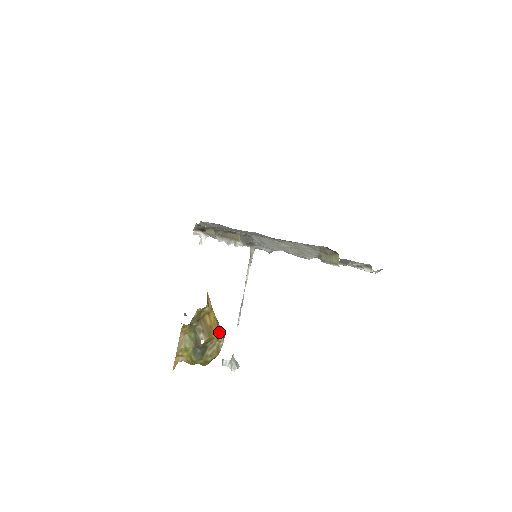
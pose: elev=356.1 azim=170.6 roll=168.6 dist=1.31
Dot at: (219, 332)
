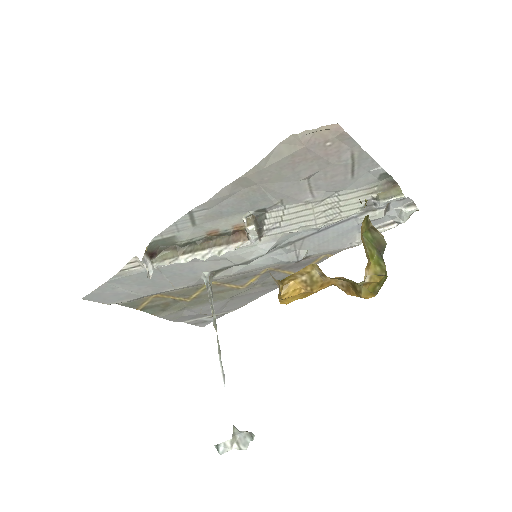
Dot at: occluded
